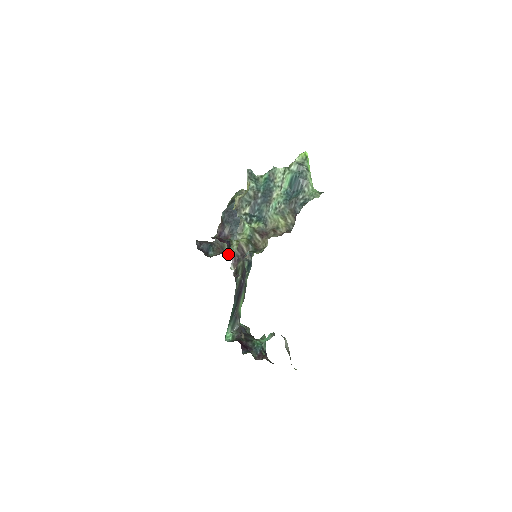
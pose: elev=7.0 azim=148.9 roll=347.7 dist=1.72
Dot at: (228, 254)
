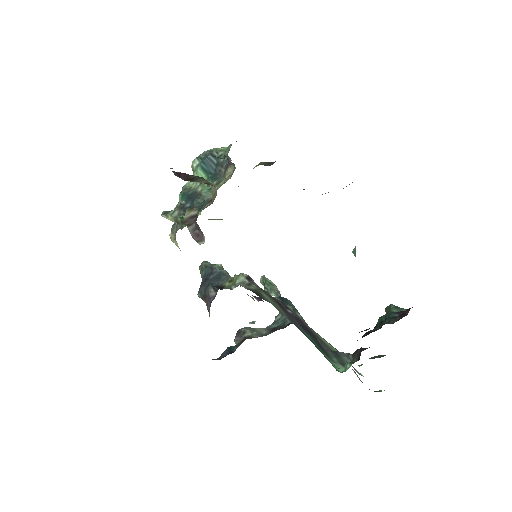
Dot at: occluded
